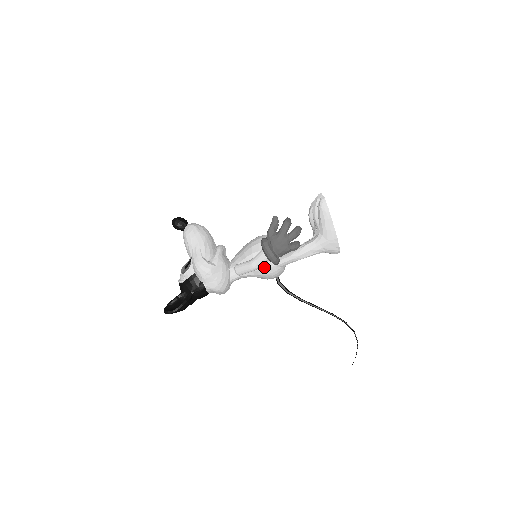
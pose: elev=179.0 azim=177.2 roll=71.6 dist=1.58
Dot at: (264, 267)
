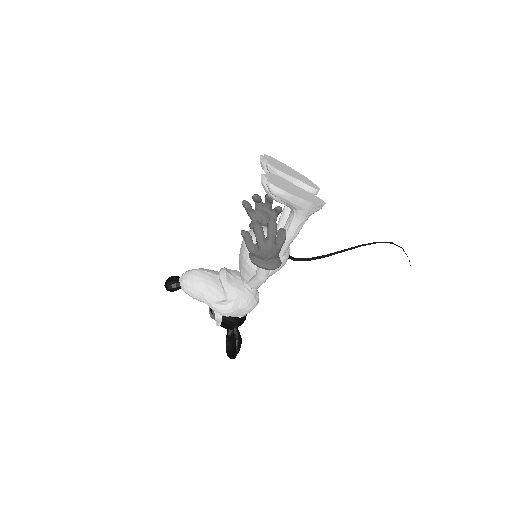
Dot at: occluded
